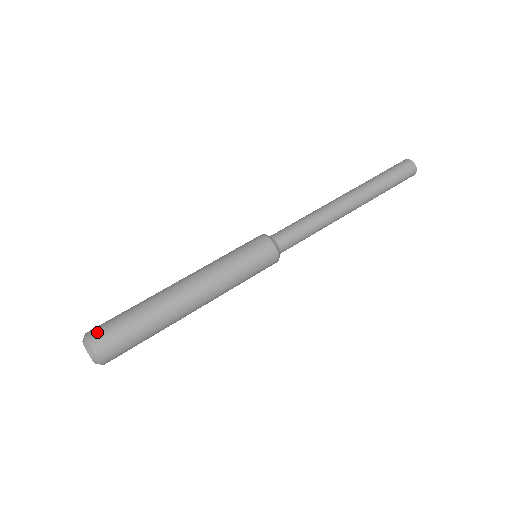
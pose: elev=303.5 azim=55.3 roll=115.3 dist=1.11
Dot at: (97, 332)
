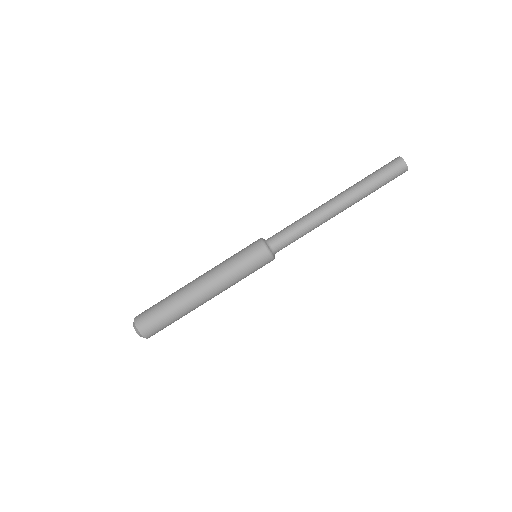
Dot at: (141, 318)
